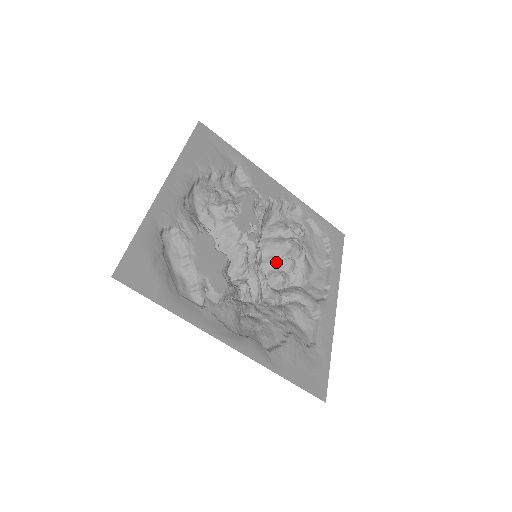
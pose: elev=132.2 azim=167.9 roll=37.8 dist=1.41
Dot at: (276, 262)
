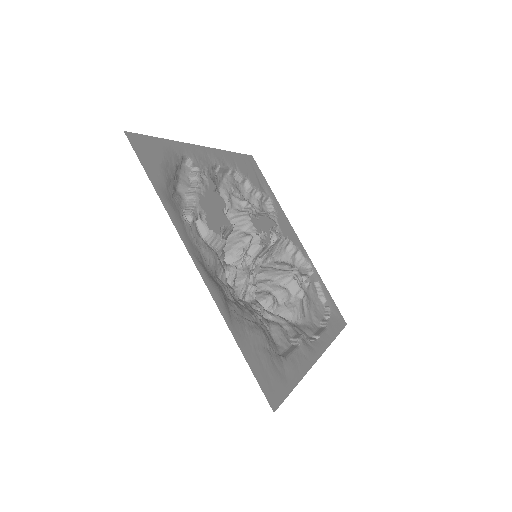
Dot at: (271, 286)
